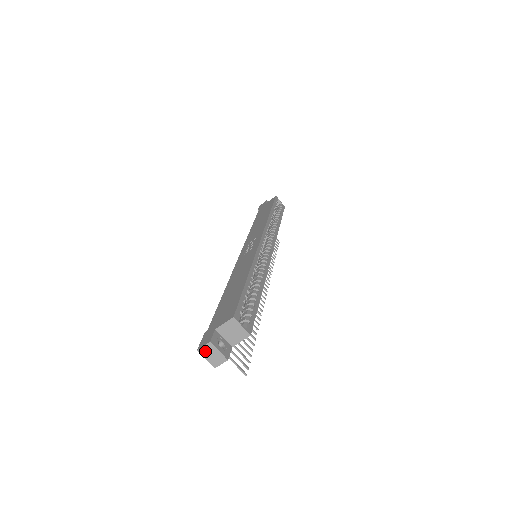
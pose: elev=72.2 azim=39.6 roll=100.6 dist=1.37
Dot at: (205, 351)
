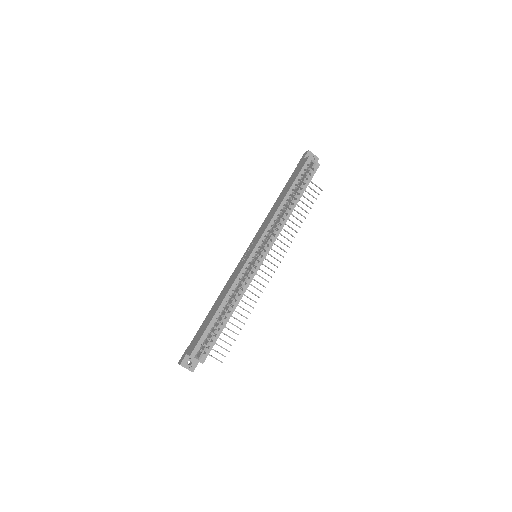
Dot at: occluded
